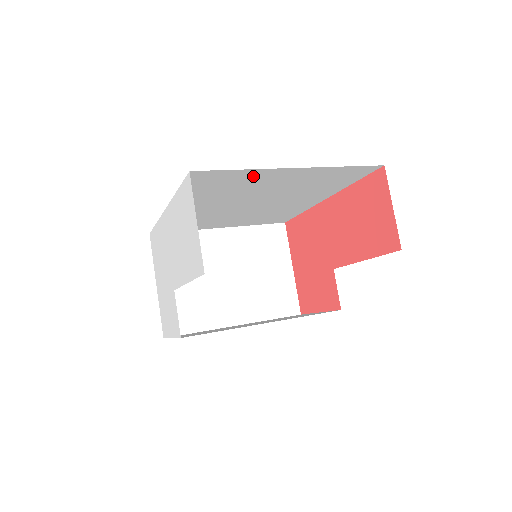
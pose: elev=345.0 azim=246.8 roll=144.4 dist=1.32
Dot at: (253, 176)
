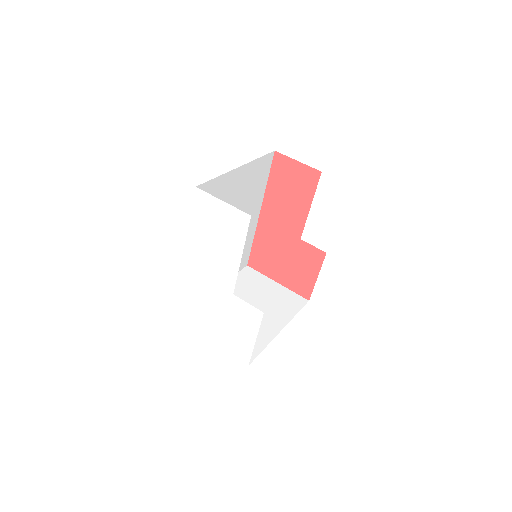
Dot at: (223, 186)
